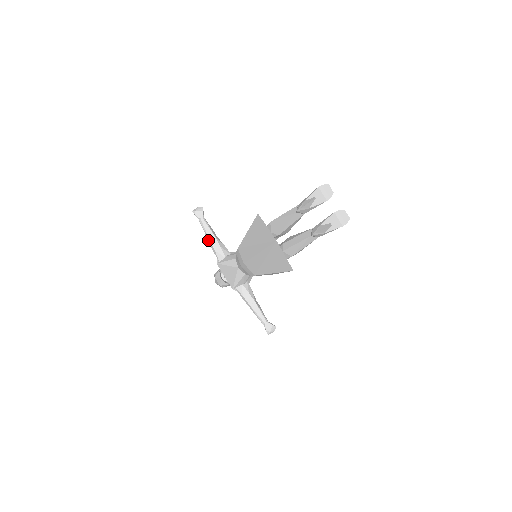
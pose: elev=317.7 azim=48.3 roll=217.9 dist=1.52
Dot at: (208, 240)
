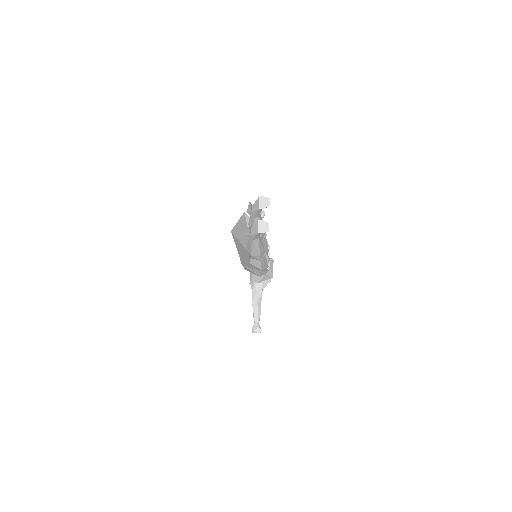
Dot at: occluded
